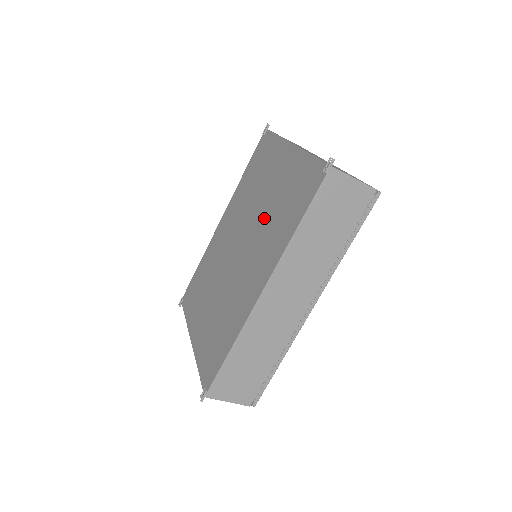
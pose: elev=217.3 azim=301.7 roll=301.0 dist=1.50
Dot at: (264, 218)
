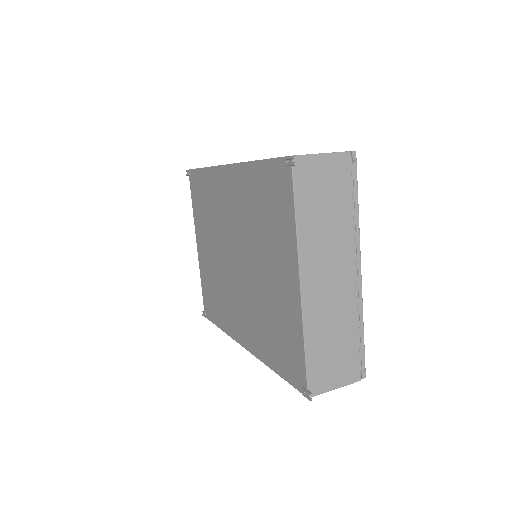
Dot at: (258, 293)
